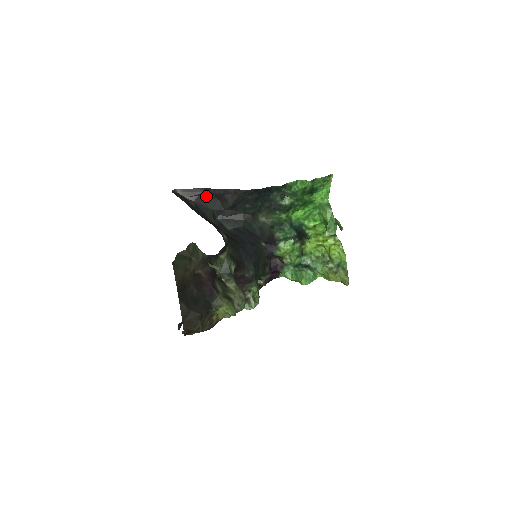
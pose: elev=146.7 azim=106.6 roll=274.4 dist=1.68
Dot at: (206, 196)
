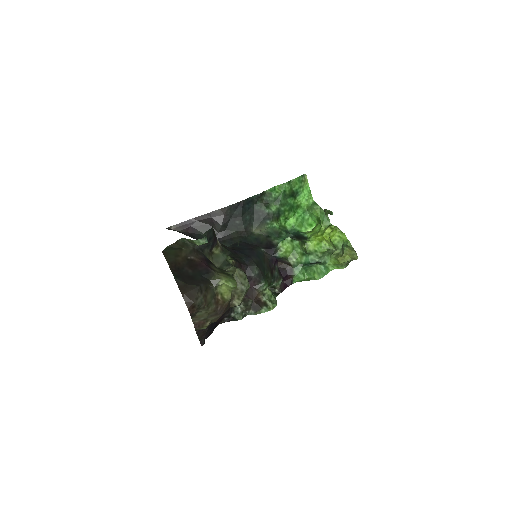
Dot at: (197, 225)
